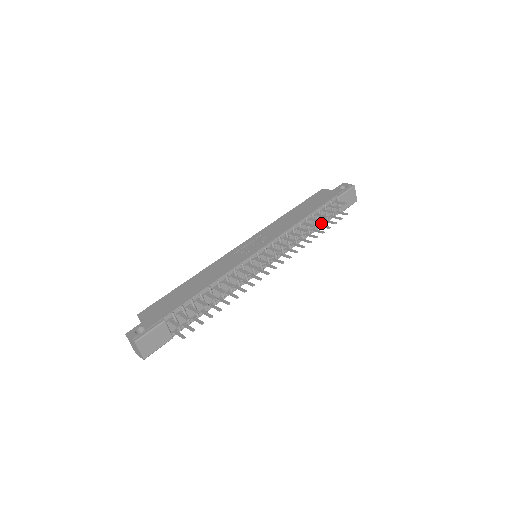
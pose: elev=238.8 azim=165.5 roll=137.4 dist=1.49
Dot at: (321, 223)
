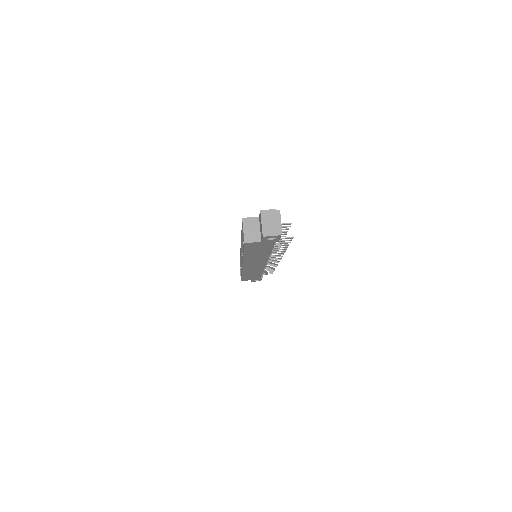
Dot at: occluded
